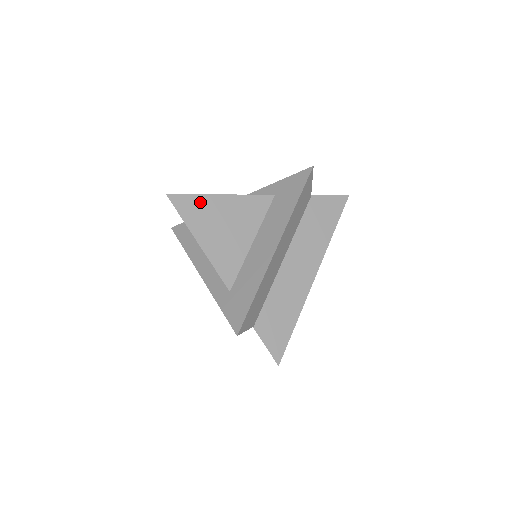
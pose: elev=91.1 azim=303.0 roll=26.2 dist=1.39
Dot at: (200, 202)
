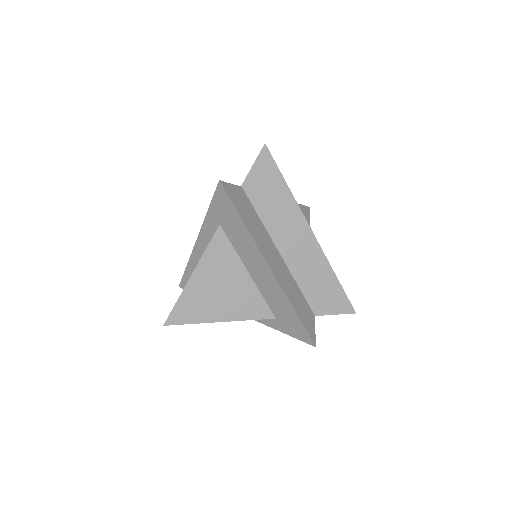
Dot at: (187, 300)
